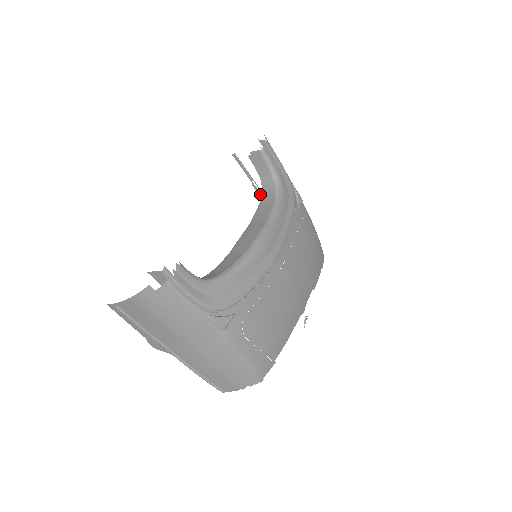
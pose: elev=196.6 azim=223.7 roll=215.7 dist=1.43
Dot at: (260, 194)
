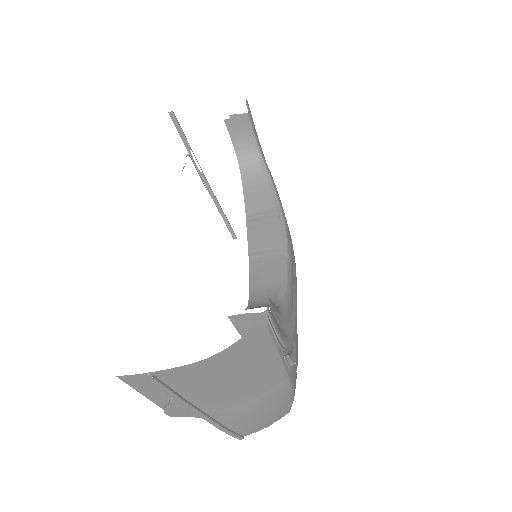
Dot at: (196, 167)
